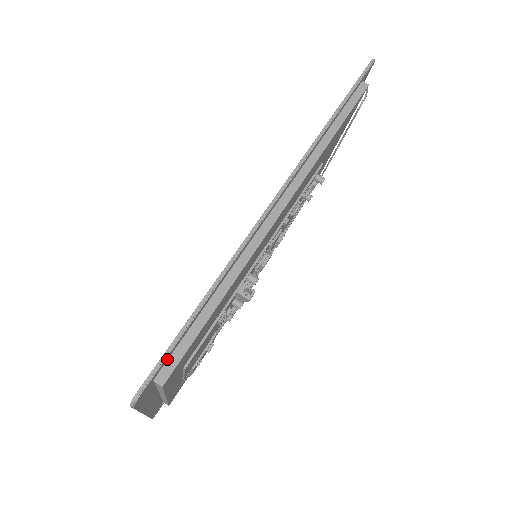
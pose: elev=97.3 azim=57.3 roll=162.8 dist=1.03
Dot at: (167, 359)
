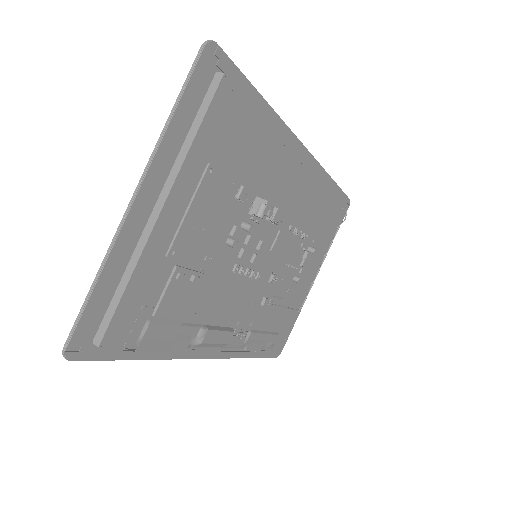
Dot at: (230, 77)
